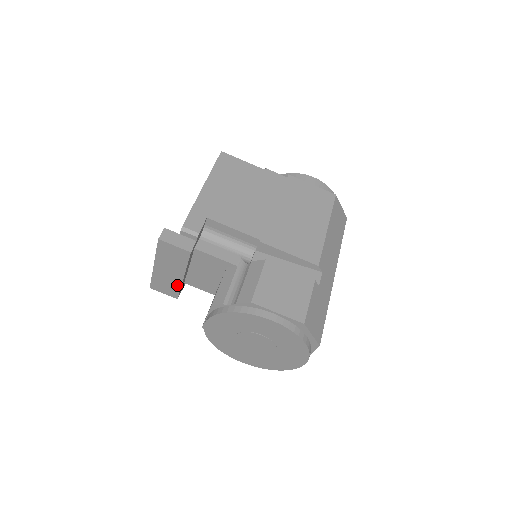
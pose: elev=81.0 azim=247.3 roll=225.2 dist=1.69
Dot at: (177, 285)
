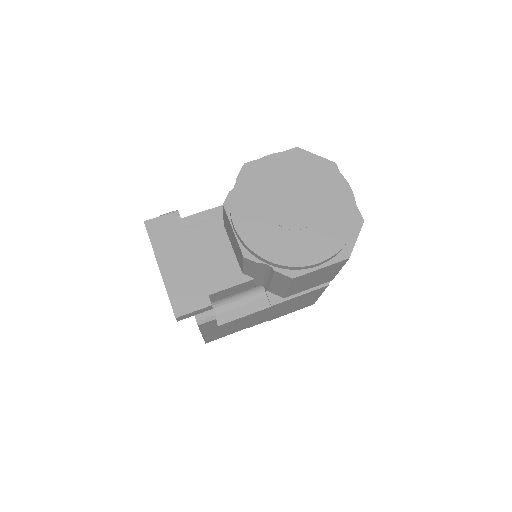
Dot at: (196, 277)
